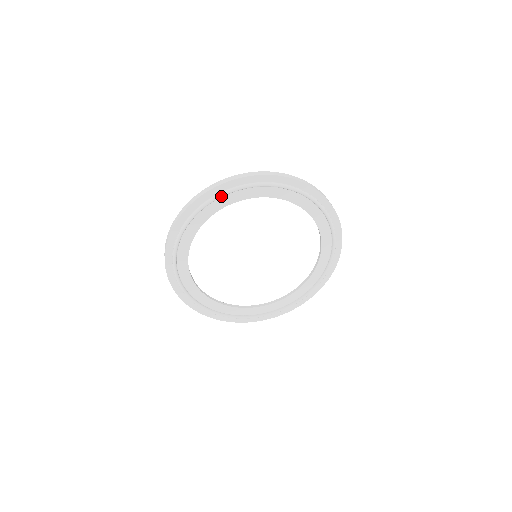
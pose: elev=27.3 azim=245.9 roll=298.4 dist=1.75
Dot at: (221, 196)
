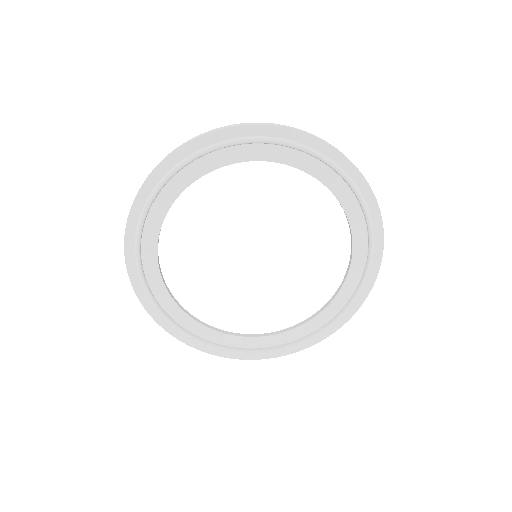
Dot at: (191, 160)
